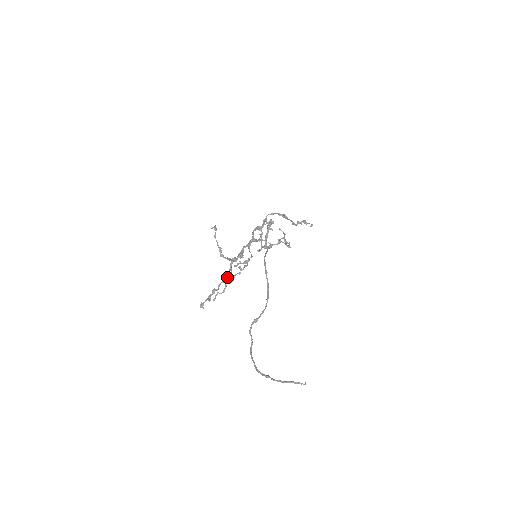
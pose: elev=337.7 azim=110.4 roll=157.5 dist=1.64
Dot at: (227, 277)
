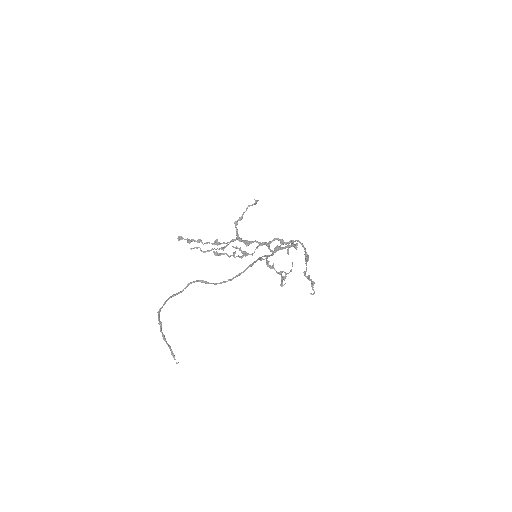
Dot at: (220, 244)
